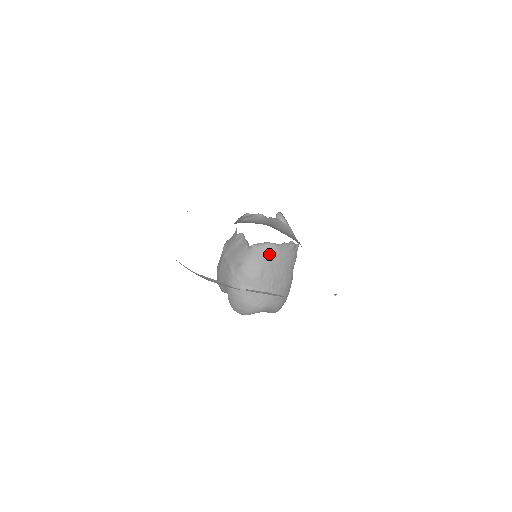
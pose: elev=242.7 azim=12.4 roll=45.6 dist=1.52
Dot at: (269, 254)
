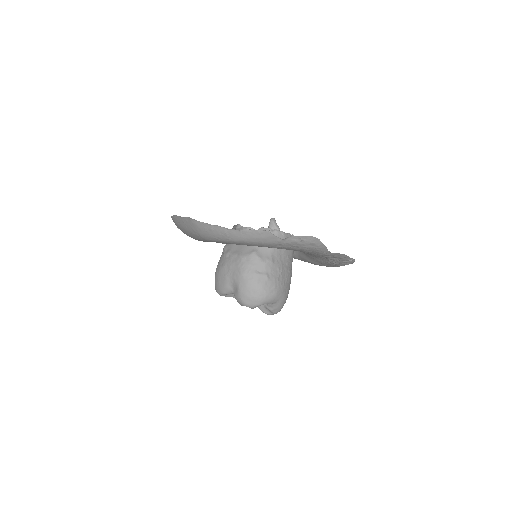
Dot at: occluded
